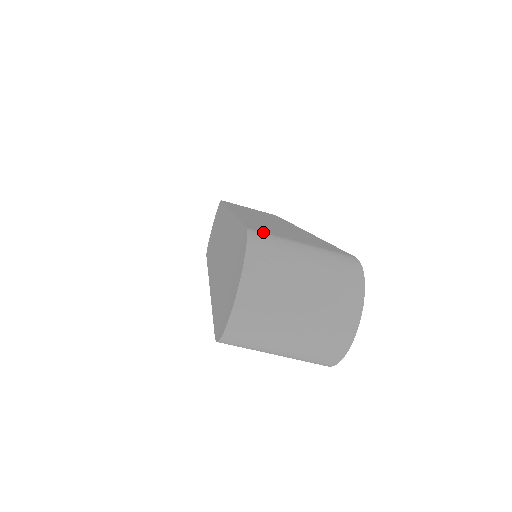
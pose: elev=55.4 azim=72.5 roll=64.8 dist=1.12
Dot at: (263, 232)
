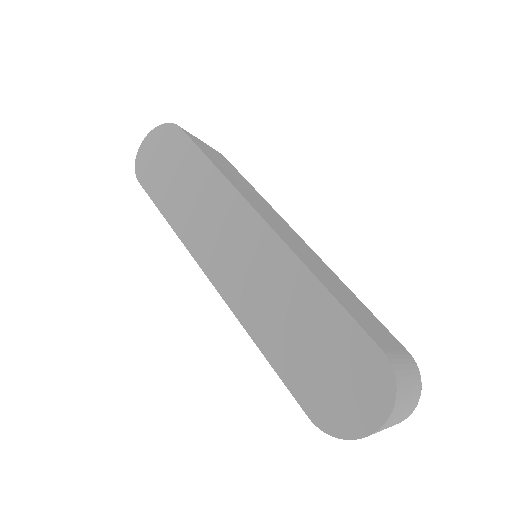
Dot at: (387, 351)
